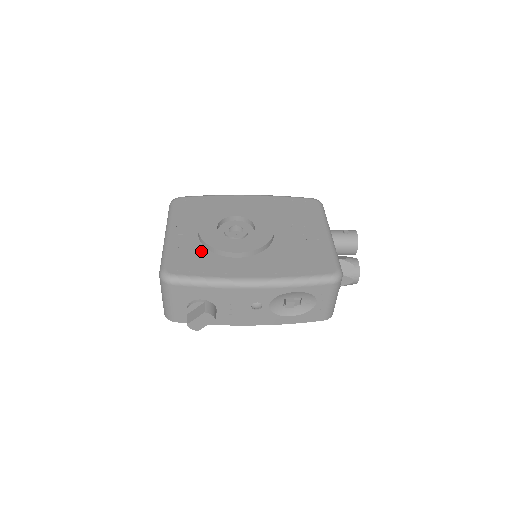
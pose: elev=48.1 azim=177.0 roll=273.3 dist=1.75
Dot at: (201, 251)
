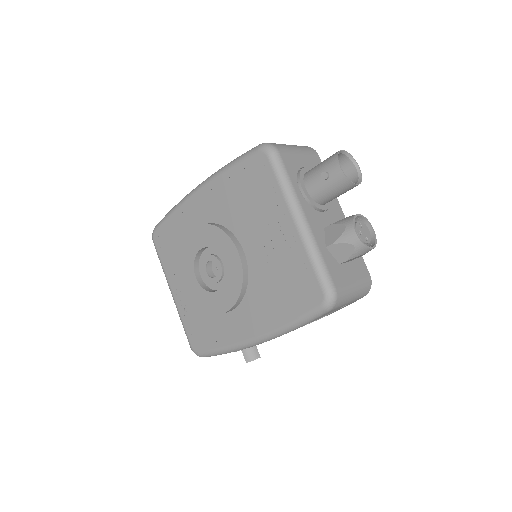
Dot at: (202, 313)
